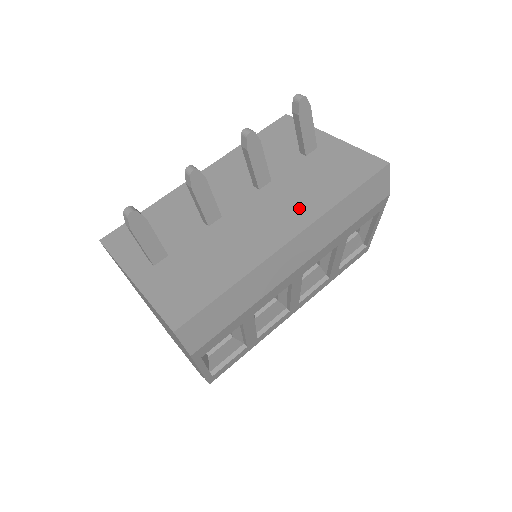
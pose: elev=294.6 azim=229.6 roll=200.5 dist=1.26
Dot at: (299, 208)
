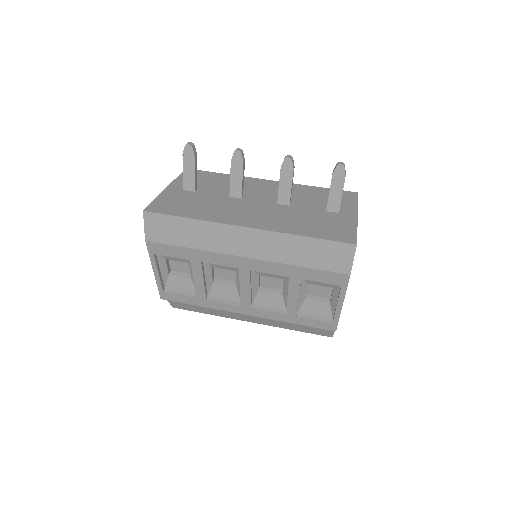
Dot at: (276, 222)
